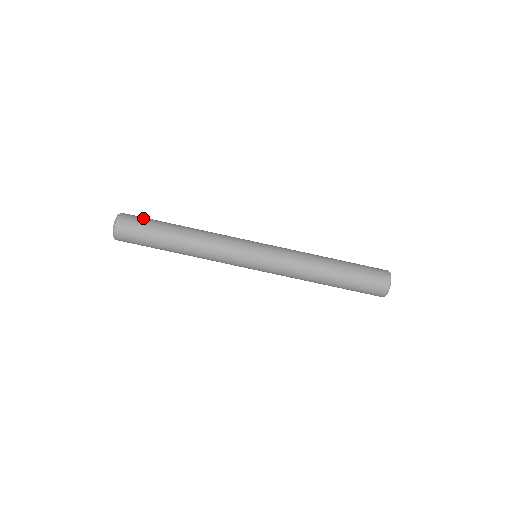
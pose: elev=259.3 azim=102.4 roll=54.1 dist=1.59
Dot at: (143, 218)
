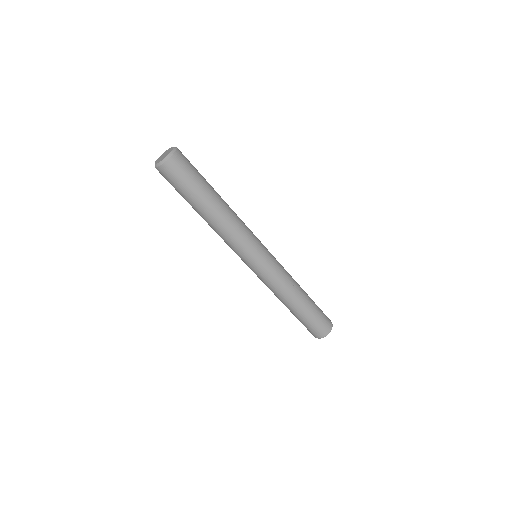
Dot at: (191, 171)
